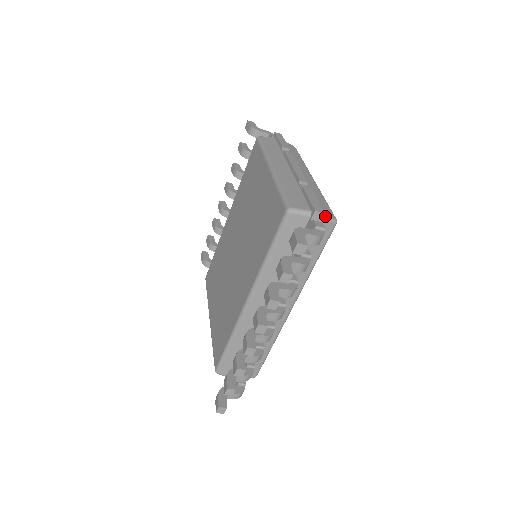
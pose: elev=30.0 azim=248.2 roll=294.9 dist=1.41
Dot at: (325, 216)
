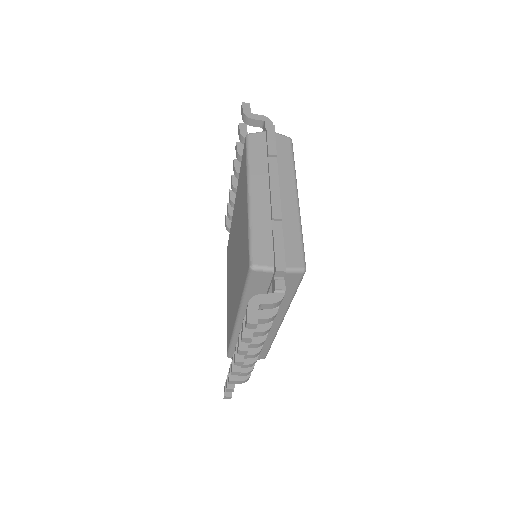
Dot at: (290, 269)
